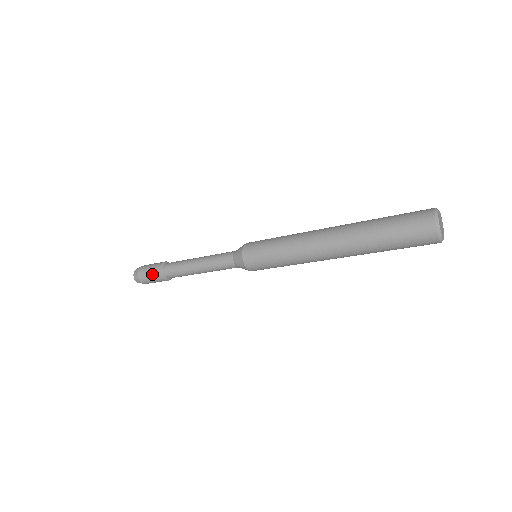
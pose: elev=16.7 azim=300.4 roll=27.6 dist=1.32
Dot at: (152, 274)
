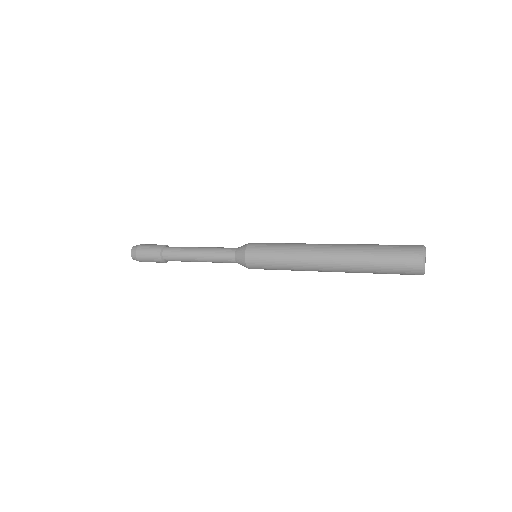
Dot at: (151, 254)
